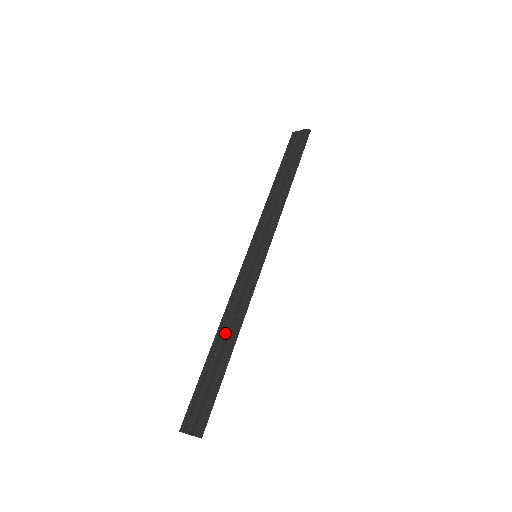
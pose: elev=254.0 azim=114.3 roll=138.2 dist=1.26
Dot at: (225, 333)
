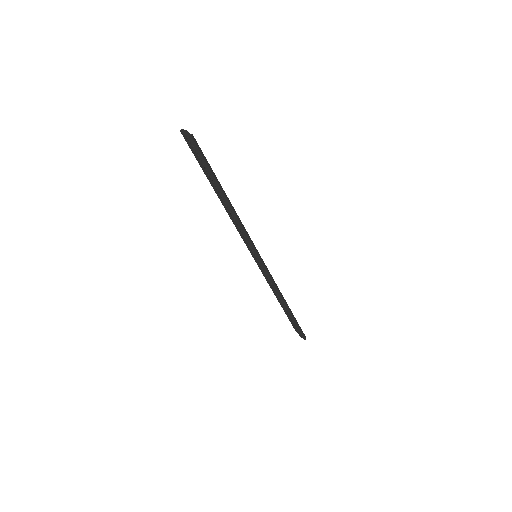
Dot at: (278, 298)
